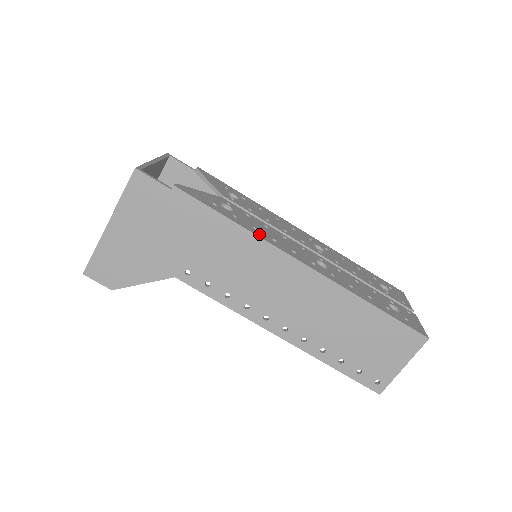
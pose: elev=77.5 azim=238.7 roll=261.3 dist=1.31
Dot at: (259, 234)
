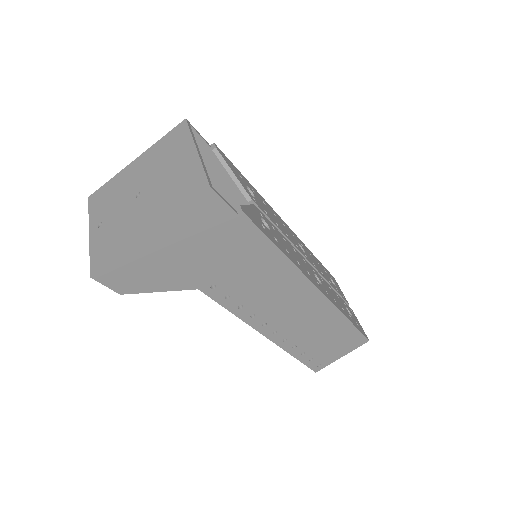
Dot at: (294, 261)
